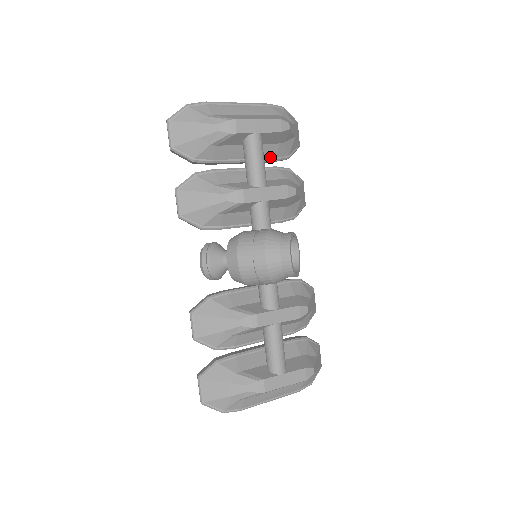
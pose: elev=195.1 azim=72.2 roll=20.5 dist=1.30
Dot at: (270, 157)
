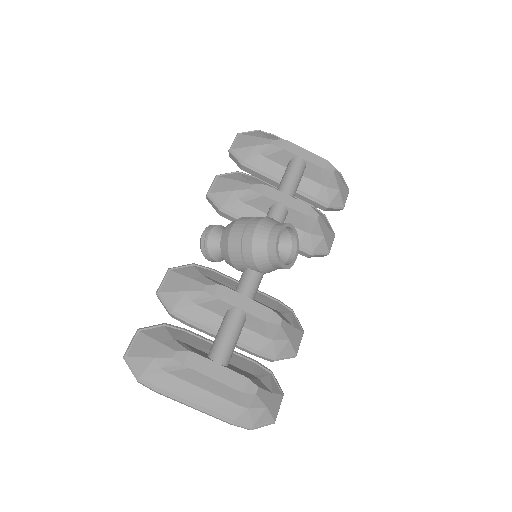
Dot at: (310, 195)
